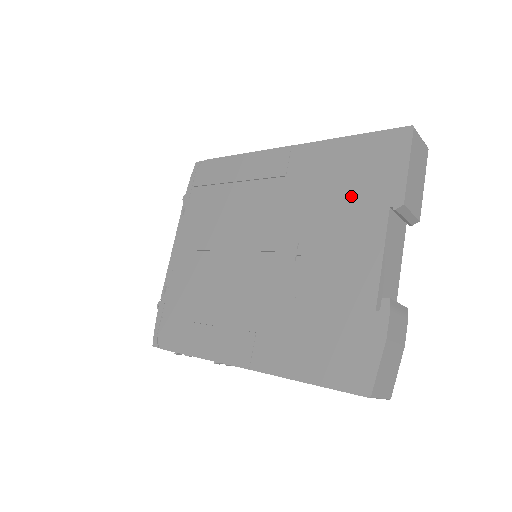
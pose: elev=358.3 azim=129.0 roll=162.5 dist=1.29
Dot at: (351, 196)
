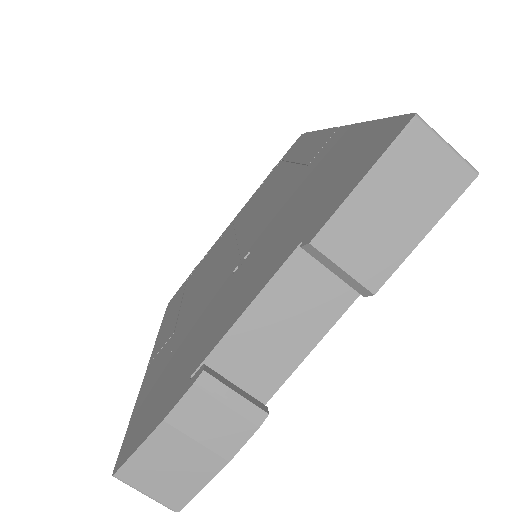
Dot at: (304, 209)
